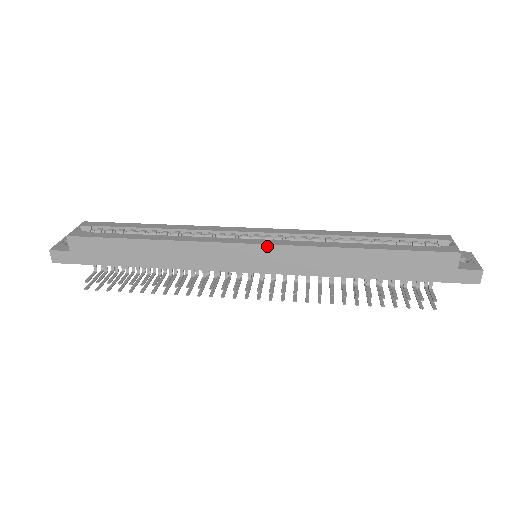
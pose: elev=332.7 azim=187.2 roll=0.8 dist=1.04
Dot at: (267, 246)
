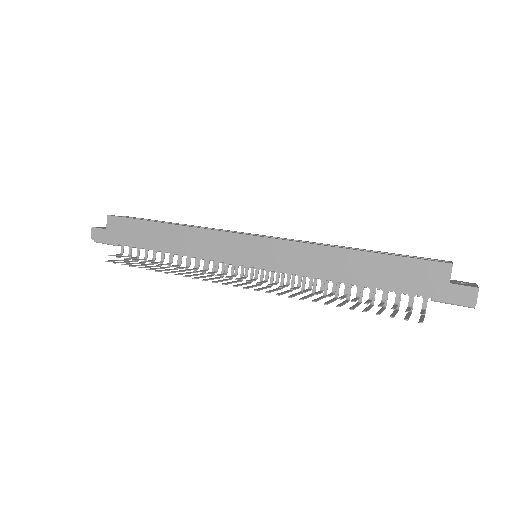
Dot at: (263, 239)
